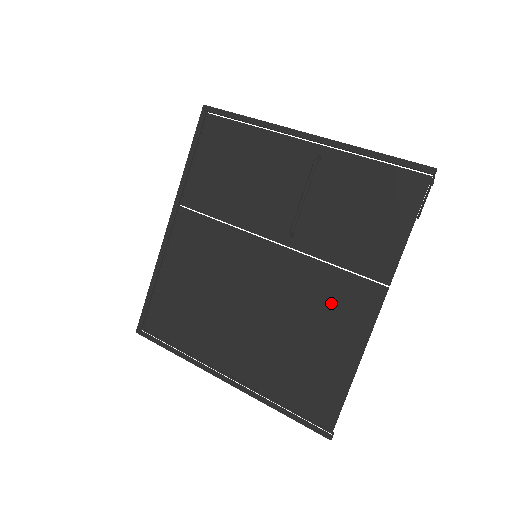
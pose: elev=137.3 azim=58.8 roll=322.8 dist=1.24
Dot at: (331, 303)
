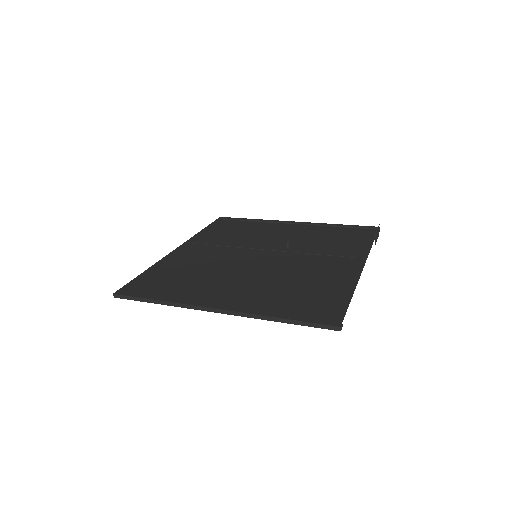
Dot at: (323, 267)
